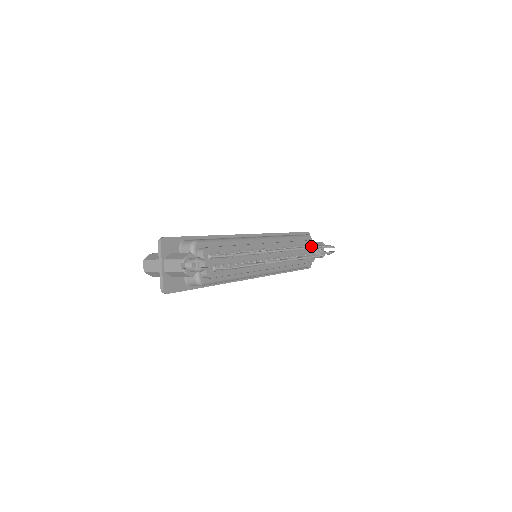
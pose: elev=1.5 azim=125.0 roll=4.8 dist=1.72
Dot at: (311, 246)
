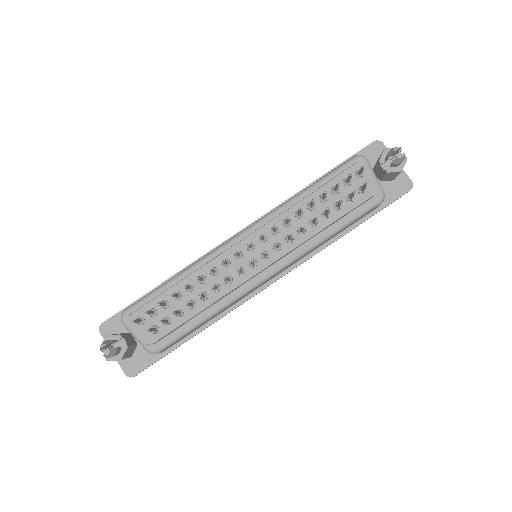
Dot at: (335, 186)
